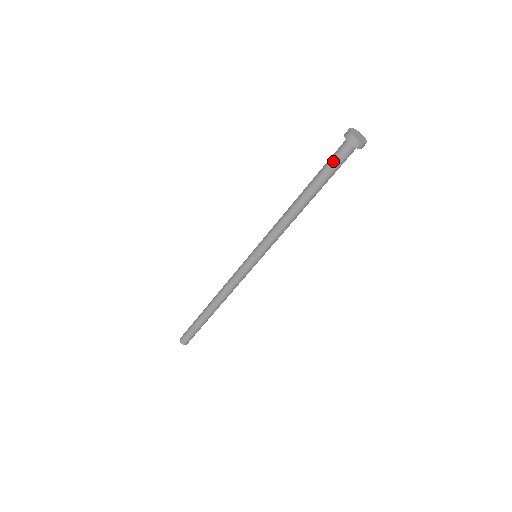
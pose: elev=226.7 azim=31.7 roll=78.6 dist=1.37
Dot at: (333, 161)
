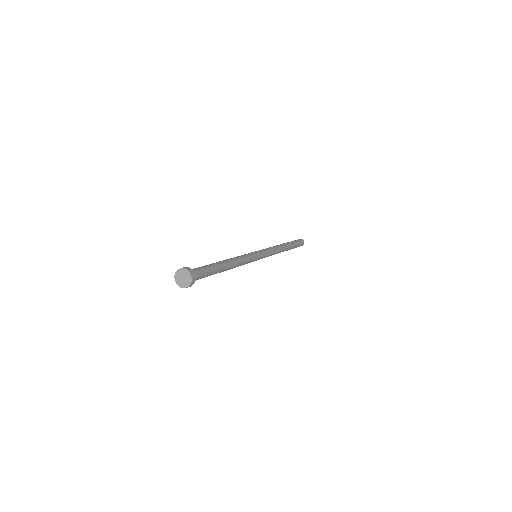
Dot at: occluded
